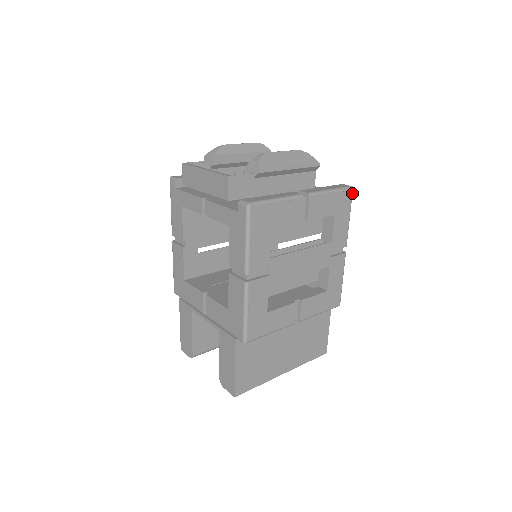
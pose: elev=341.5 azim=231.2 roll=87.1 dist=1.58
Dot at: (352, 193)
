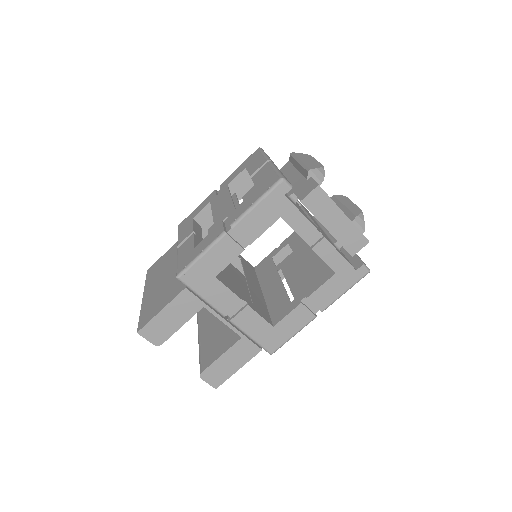
Dot at: occluded
